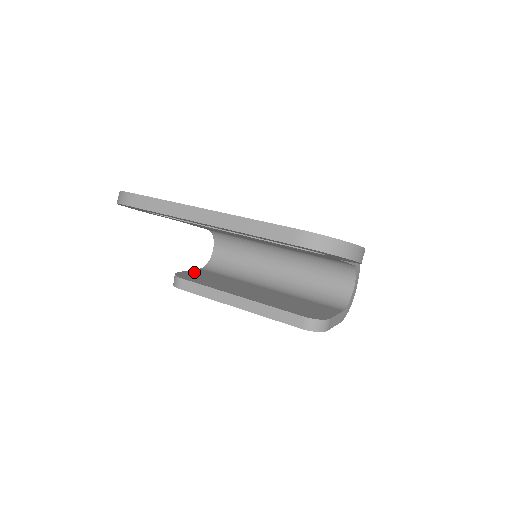
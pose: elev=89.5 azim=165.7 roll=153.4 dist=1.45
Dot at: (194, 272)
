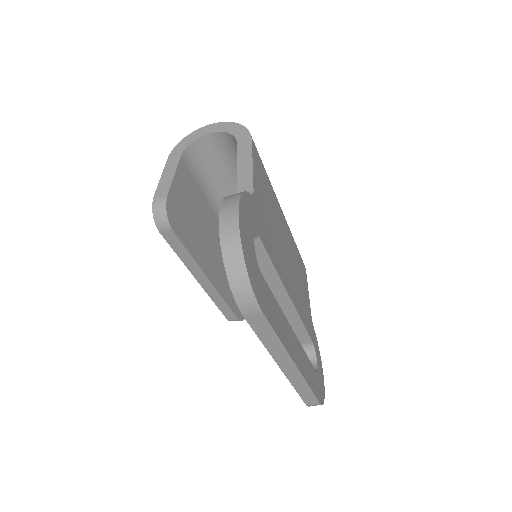
Dot at: (179, 185)
